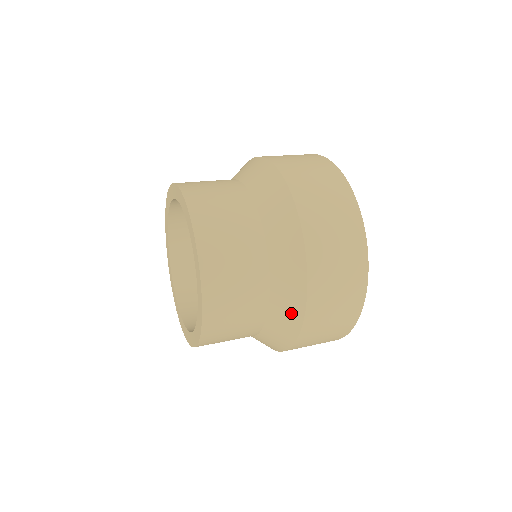
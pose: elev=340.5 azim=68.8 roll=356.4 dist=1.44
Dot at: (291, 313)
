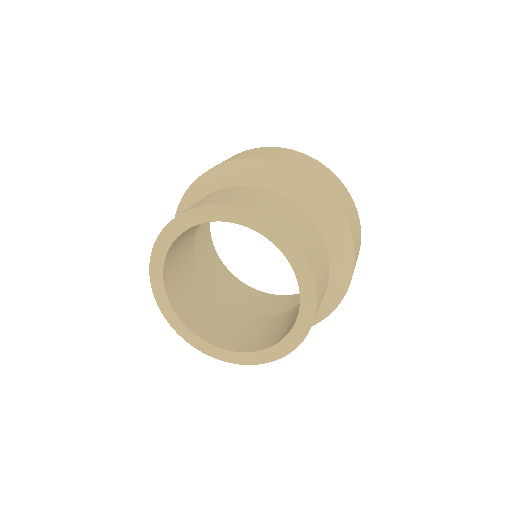
Dot at: (333, 217)
